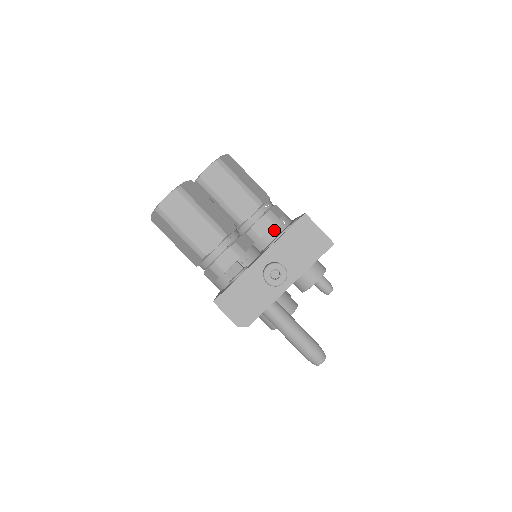
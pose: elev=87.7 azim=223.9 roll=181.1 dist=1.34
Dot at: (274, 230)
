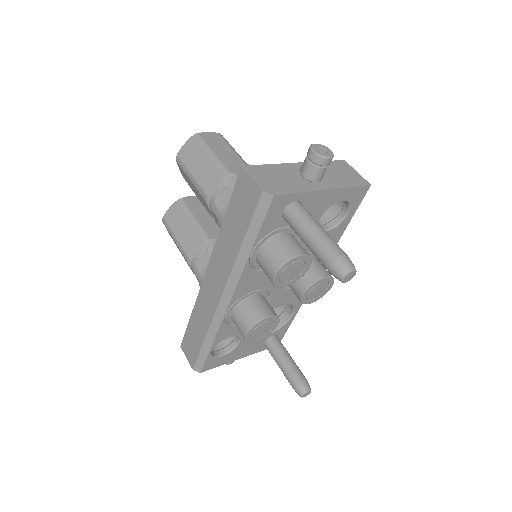
Dot at: occluded
